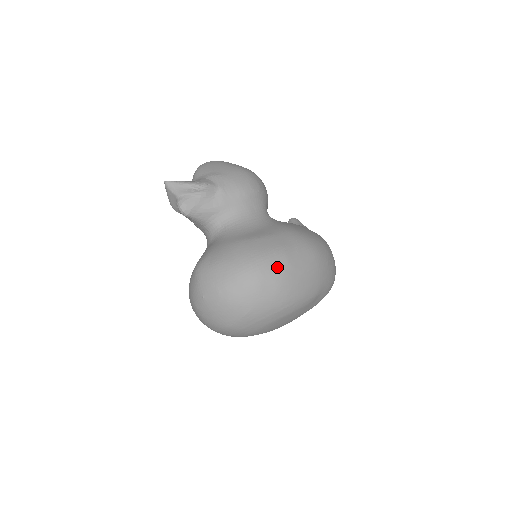
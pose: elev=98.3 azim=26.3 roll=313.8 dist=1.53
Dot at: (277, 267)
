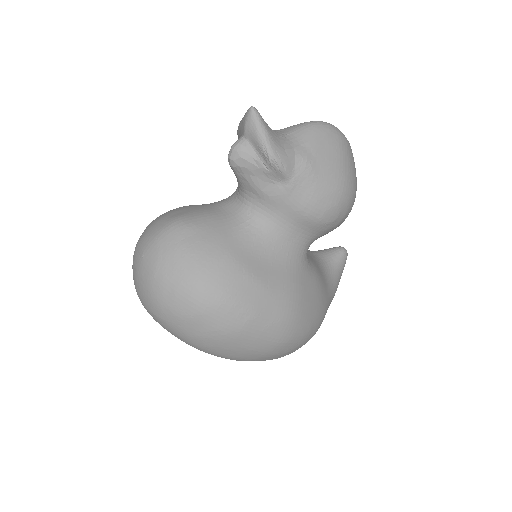
Dot at: (224, 324)
